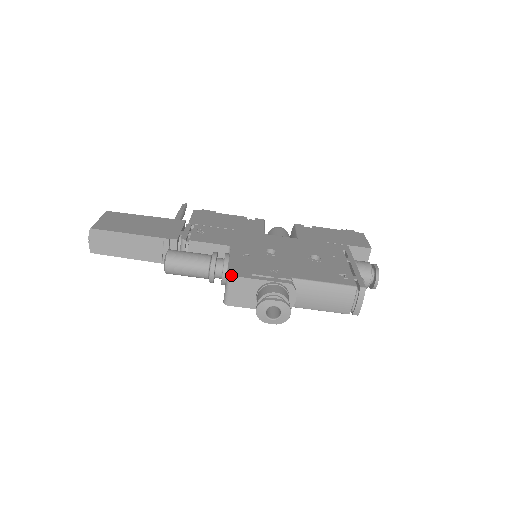
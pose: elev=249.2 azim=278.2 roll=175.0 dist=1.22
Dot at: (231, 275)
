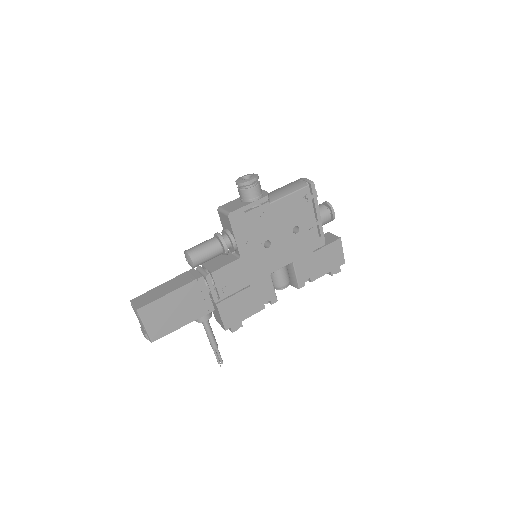
Dot at: (219, 207)
